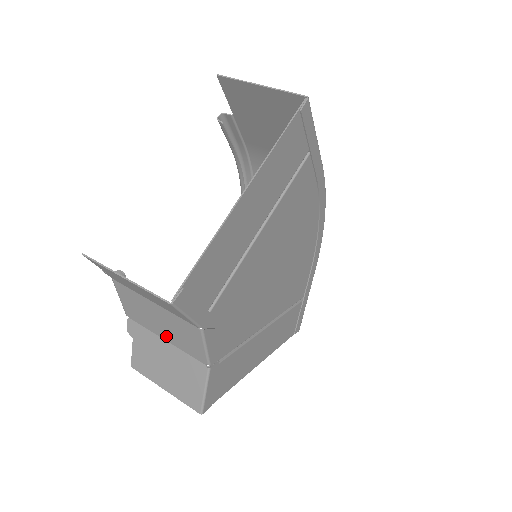
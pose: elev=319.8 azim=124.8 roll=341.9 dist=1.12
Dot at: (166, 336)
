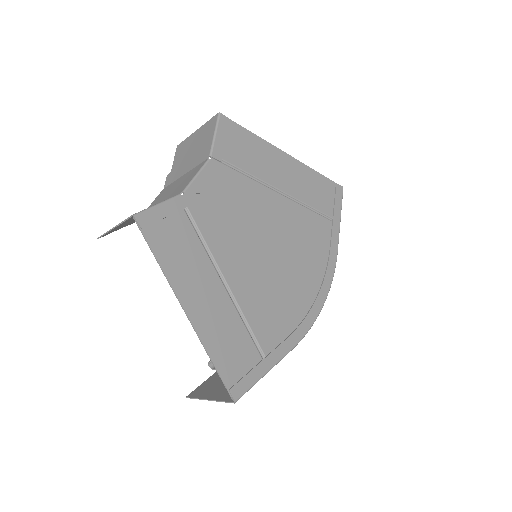
Dot at: occluded
